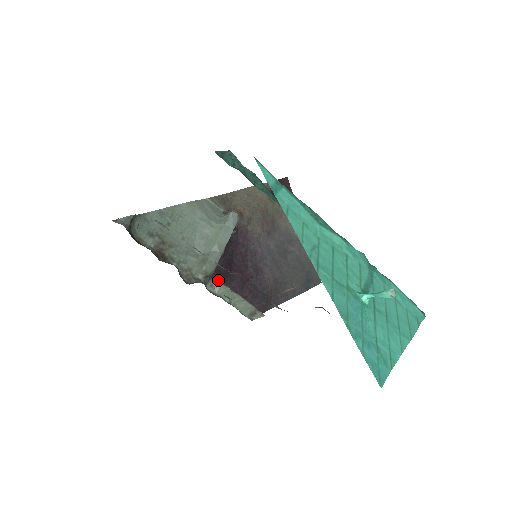
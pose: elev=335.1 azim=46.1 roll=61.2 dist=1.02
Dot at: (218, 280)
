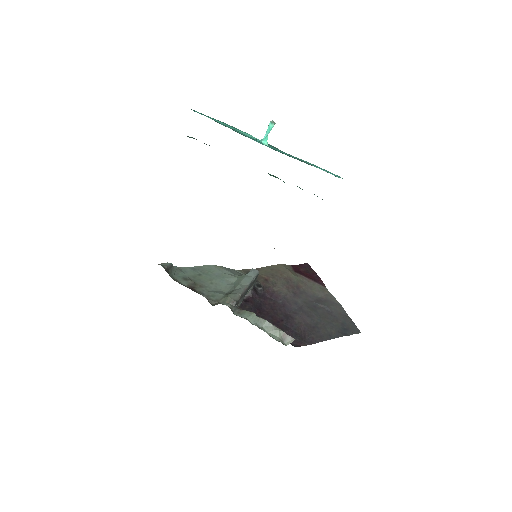
Dot at: occluded
